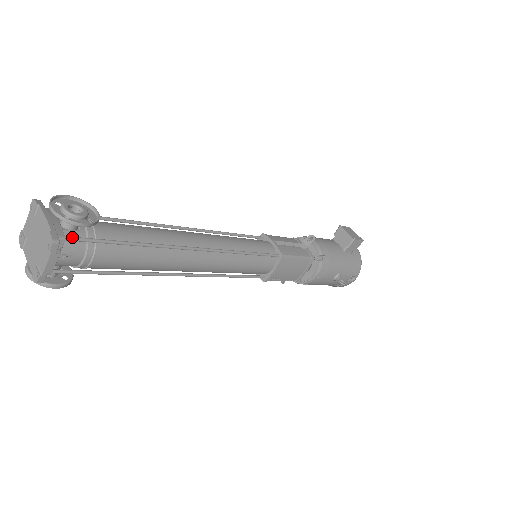
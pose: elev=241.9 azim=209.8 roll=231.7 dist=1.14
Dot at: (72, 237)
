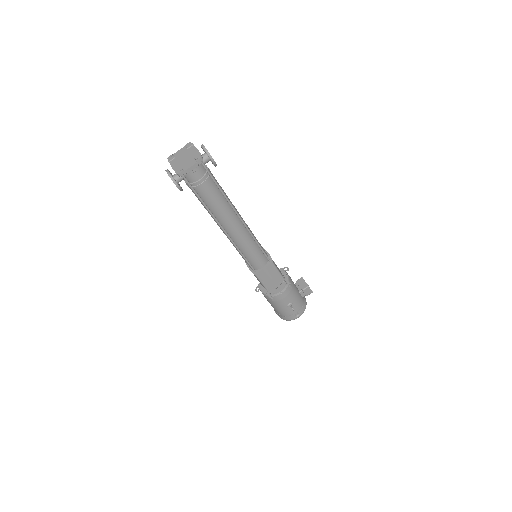
Dot at: (204, 164)
